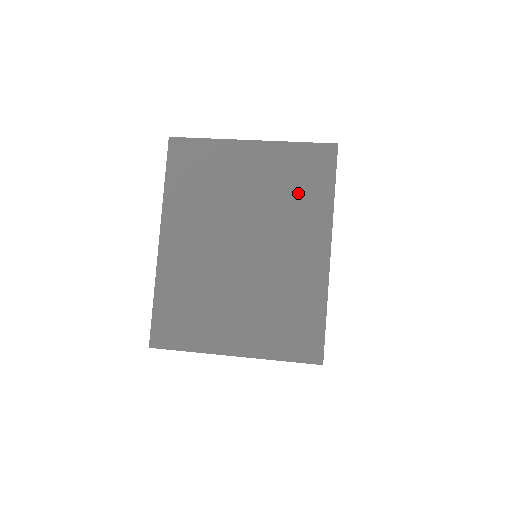
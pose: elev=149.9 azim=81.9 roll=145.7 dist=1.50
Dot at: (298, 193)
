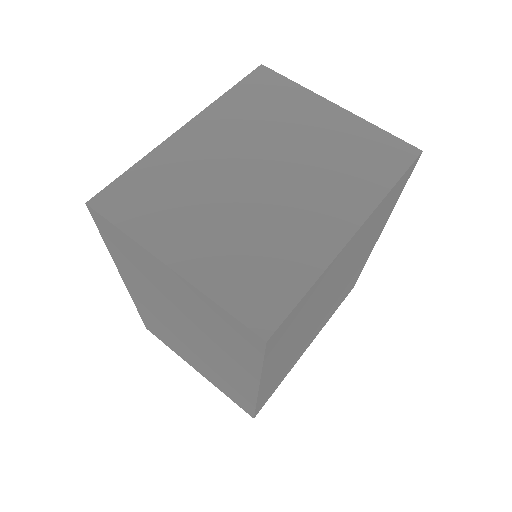
Dot at: (355, 165)
